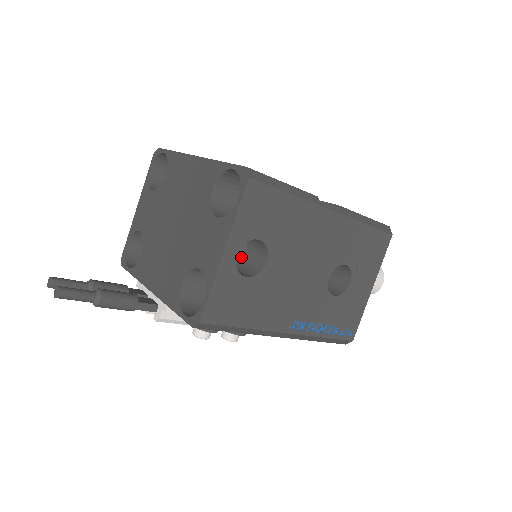
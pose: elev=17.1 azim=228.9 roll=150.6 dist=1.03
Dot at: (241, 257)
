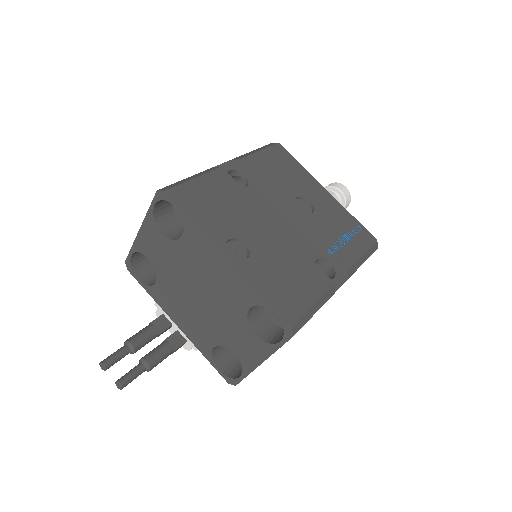
Dot at: occluded
